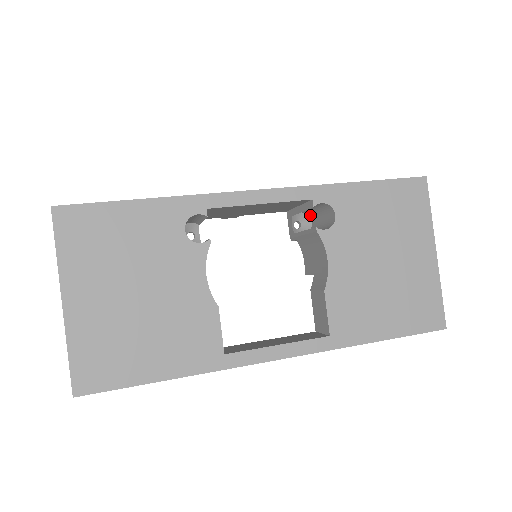
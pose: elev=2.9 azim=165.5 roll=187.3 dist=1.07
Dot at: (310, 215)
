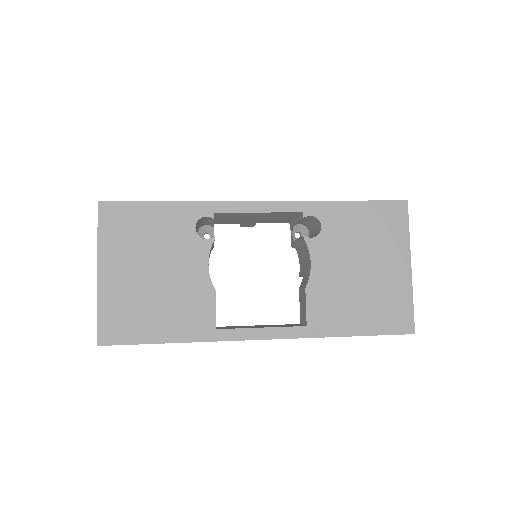
Dot at: (308, 227)
